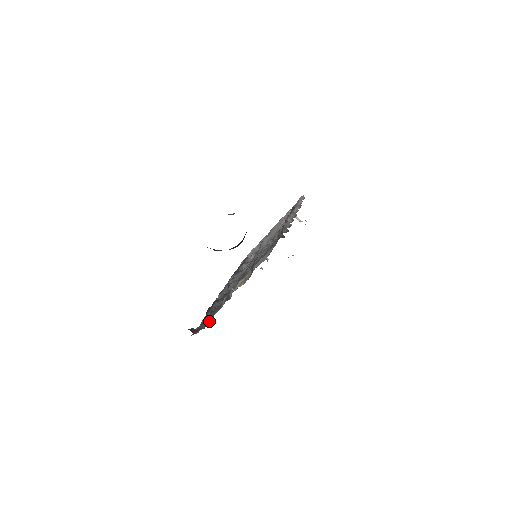
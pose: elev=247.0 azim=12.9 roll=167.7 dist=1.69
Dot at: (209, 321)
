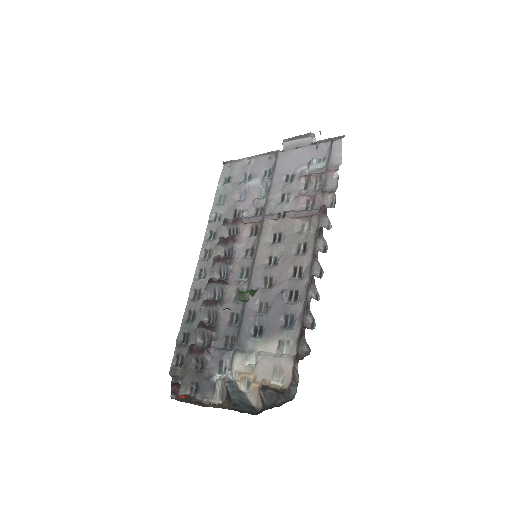
Dot at: (196, 386)
